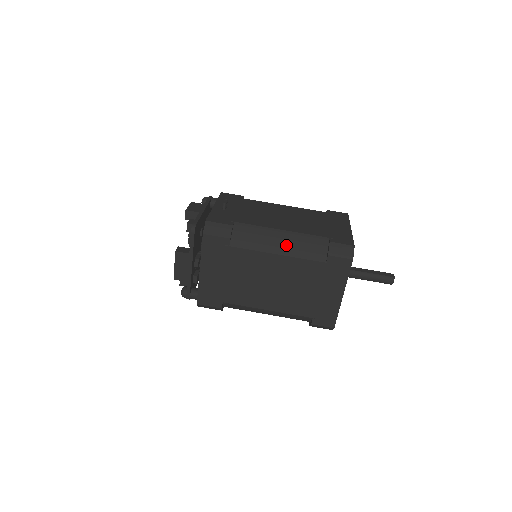
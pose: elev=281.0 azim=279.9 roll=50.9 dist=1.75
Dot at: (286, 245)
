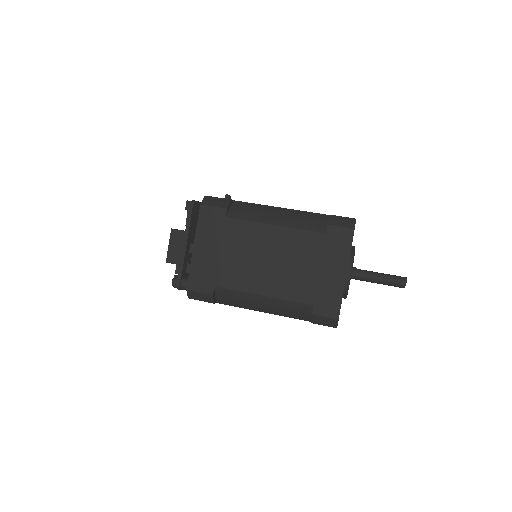
Dot at: (284, 218)
